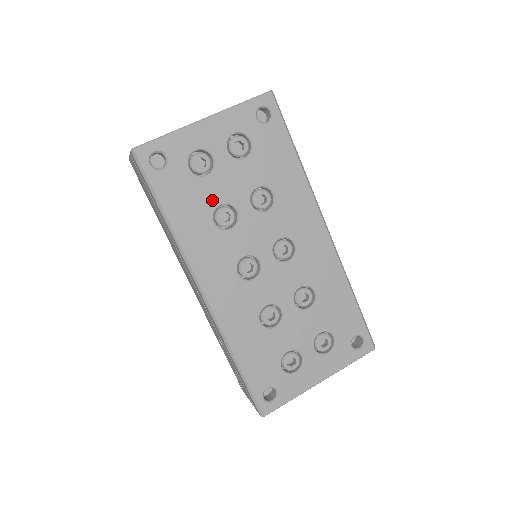
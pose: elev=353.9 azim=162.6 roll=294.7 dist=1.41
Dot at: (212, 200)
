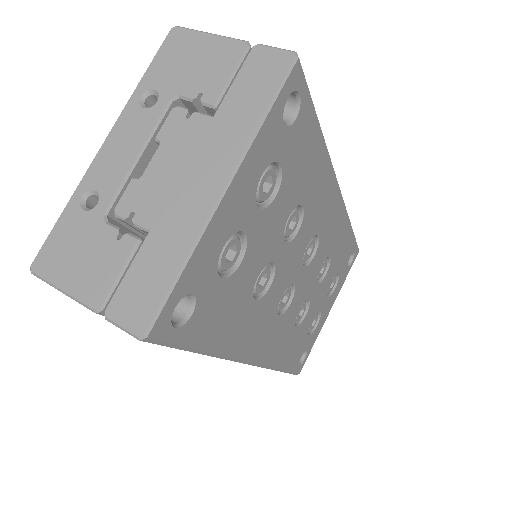
Dot at: (250, 281)
